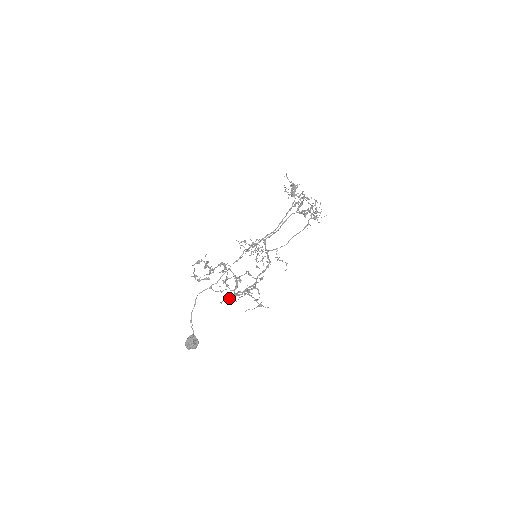
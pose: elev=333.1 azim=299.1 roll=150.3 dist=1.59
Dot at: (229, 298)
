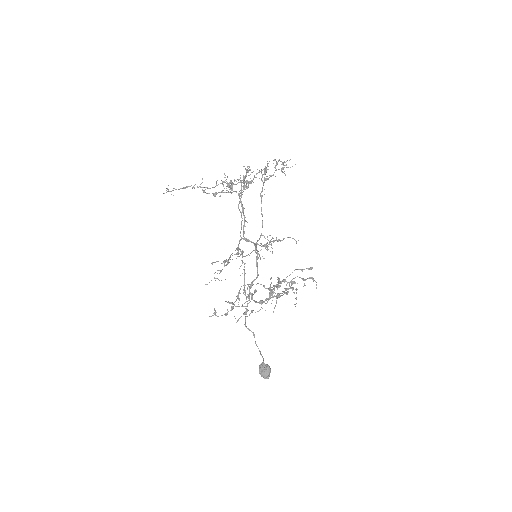
Dot at: (245, 312)
